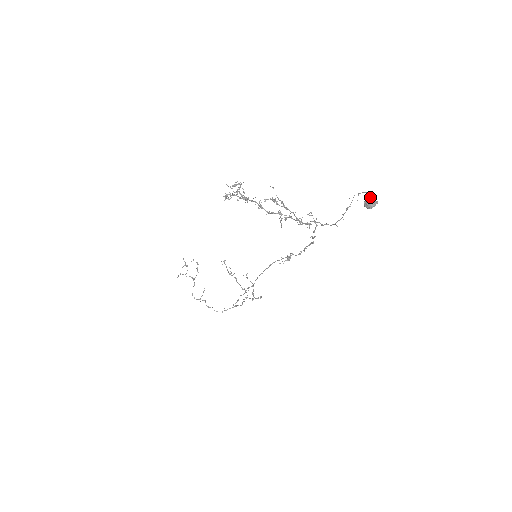
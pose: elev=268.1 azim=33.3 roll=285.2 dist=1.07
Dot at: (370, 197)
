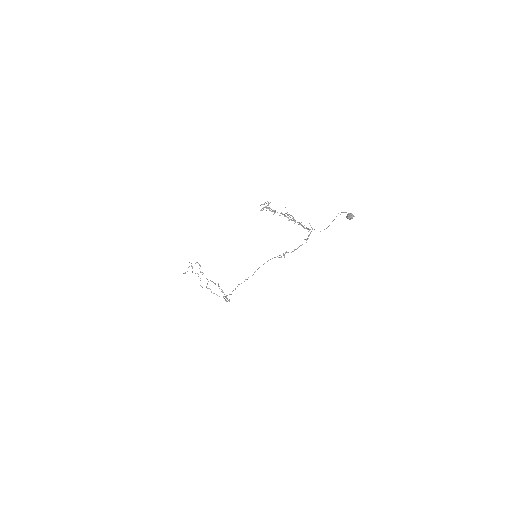
Dot at: (350, 213)
